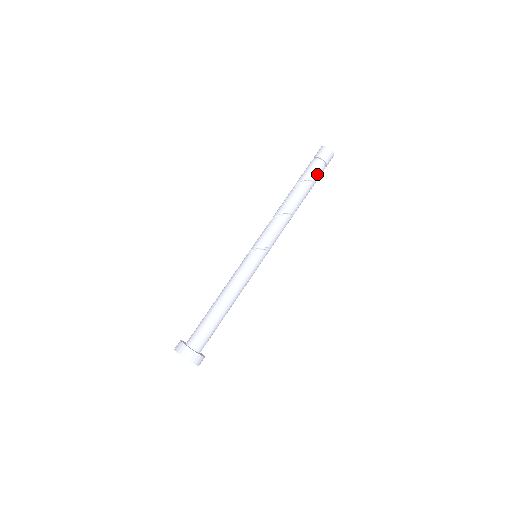
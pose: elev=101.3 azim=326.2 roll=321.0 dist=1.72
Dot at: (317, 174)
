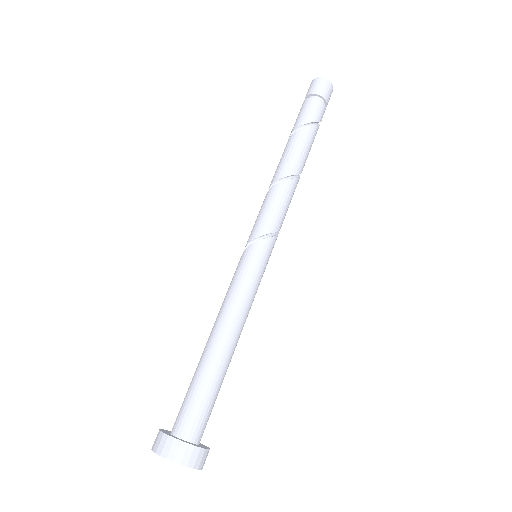
Dot at: (314, 114)
